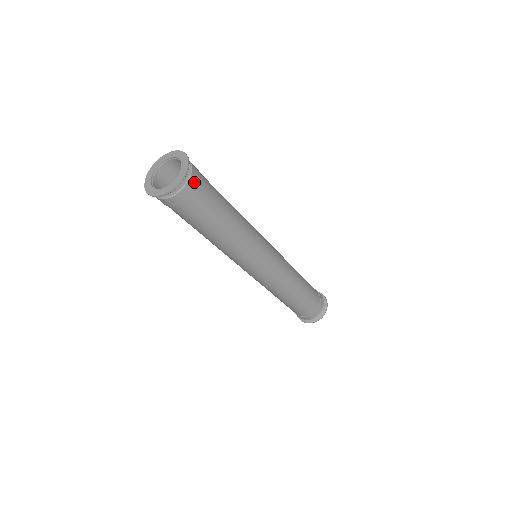
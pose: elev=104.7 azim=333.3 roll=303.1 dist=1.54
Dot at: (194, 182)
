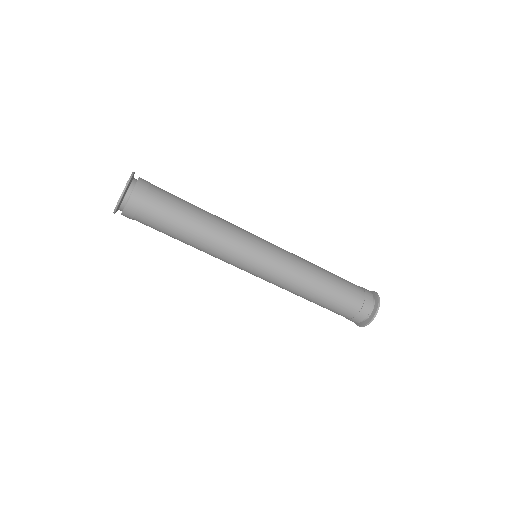
Dot at: (143, 184)
